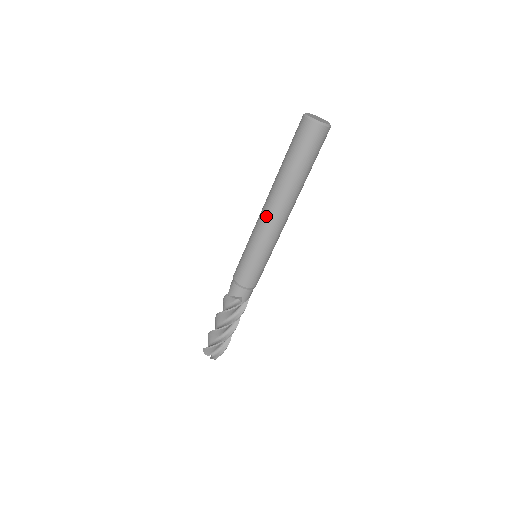
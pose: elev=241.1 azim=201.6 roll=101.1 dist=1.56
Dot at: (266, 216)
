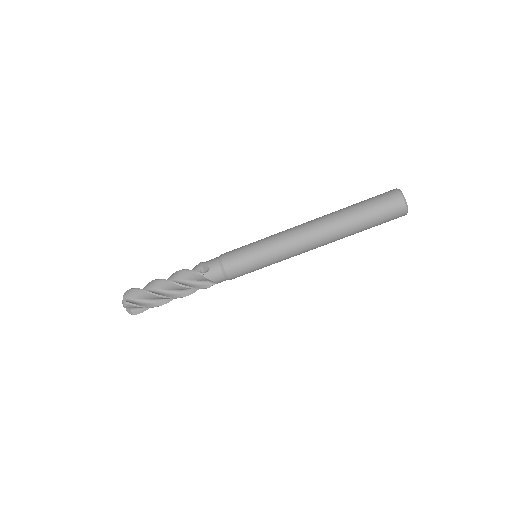
Dot at: (299, 226)
